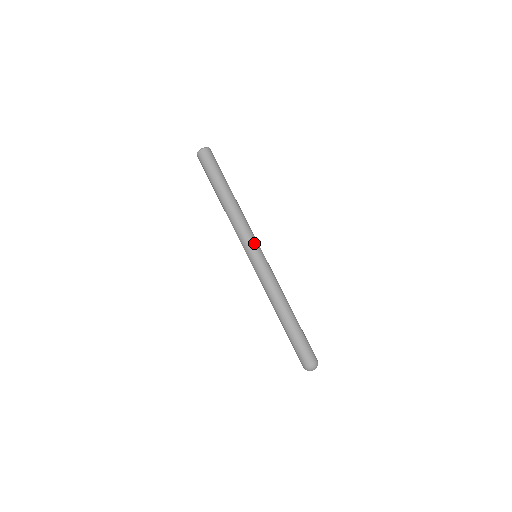
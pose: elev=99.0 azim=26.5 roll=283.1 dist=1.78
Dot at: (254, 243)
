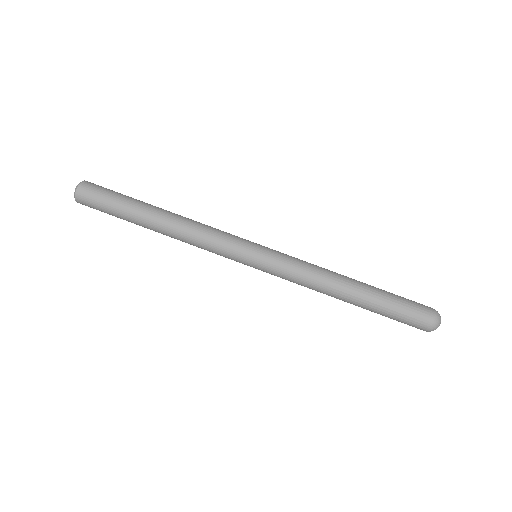
Dot at: (242, 241)
